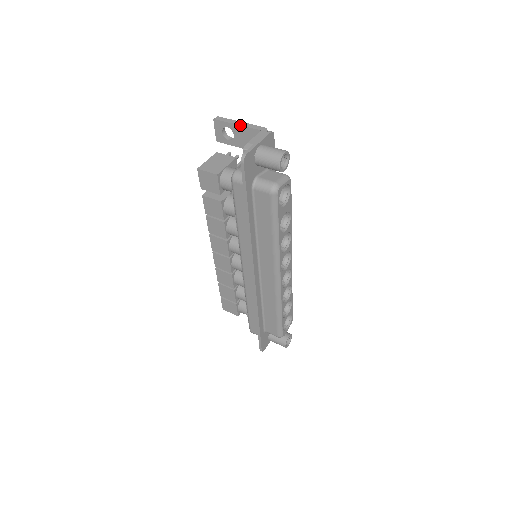
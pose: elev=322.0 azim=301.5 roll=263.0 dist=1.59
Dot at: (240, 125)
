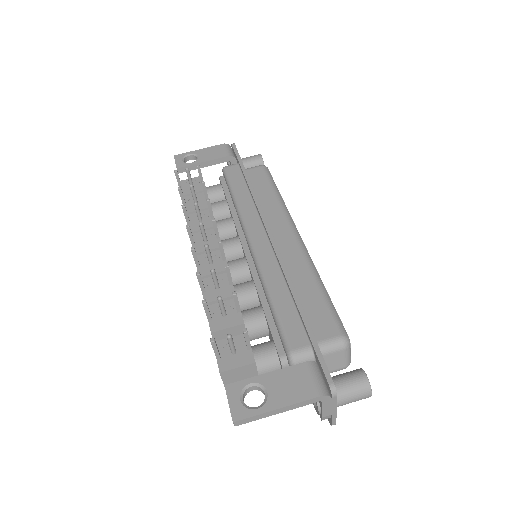
Dot at: occluded
